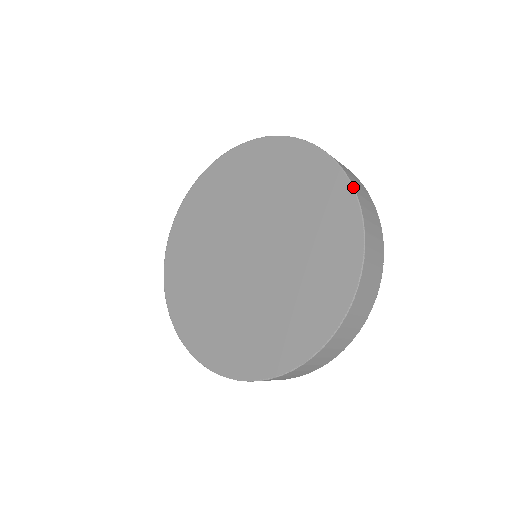
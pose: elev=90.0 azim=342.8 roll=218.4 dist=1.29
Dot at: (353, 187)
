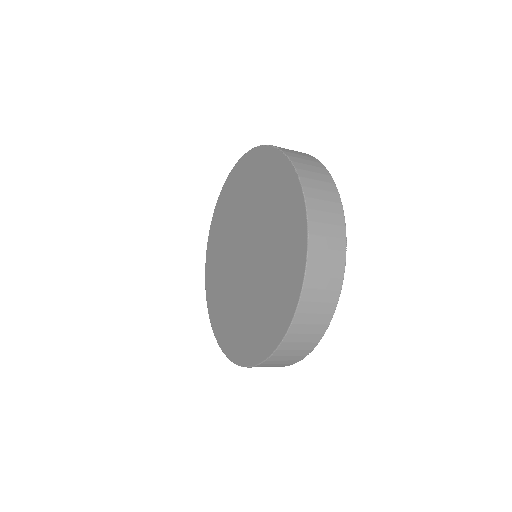
Dot at: (300, 294)
